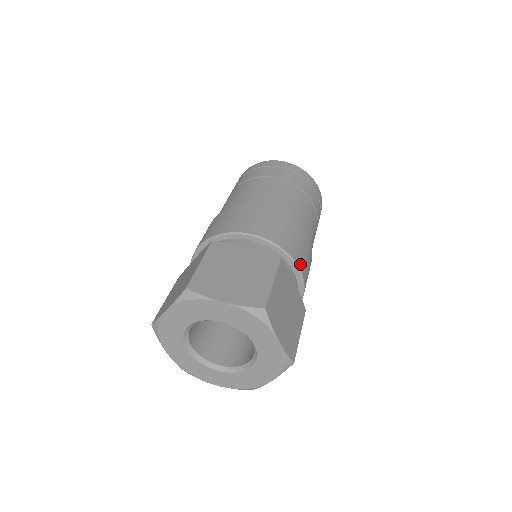
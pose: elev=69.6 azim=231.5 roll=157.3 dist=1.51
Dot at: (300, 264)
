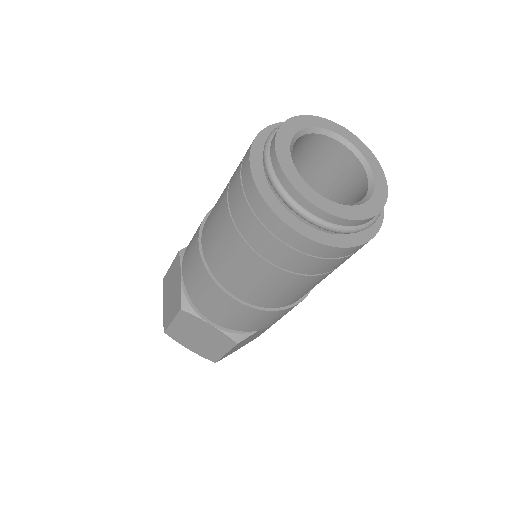
Dot at: occluded
